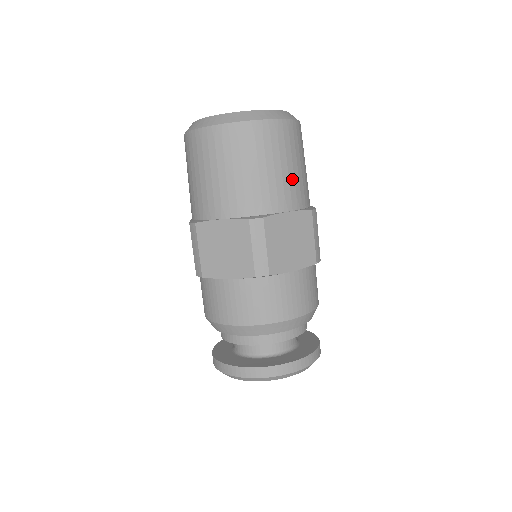
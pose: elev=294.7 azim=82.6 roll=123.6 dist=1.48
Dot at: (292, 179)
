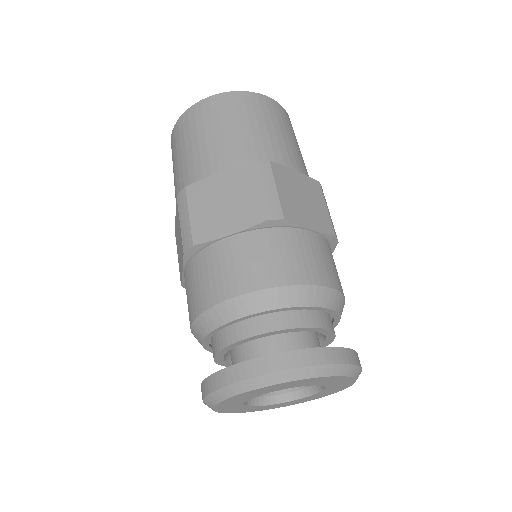
Dot at: (294, 149)
